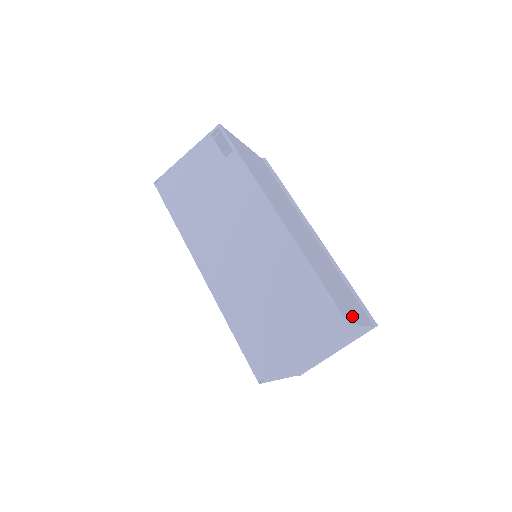
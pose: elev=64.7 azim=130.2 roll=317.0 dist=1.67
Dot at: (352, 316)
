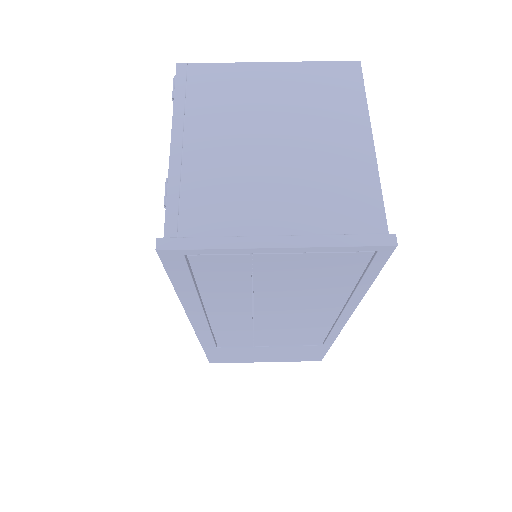
Dot at: occluded
